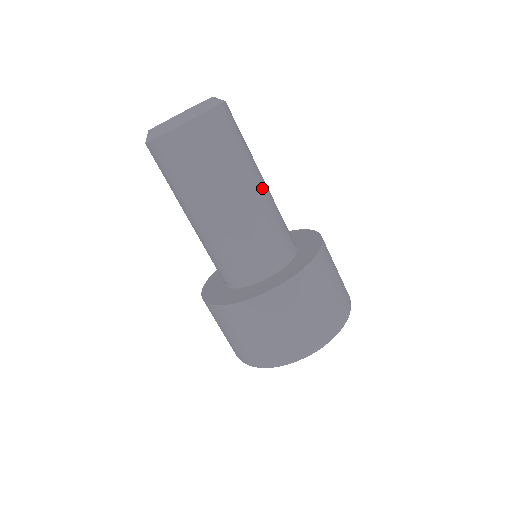
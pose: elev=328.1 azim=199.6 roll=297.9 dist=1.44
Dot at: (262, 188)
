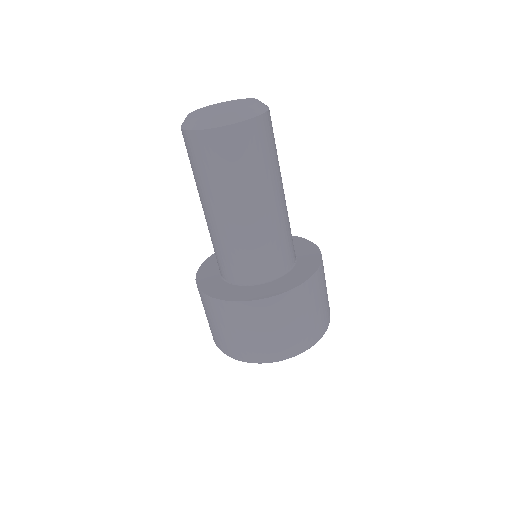
Dot at: (260, 212)
